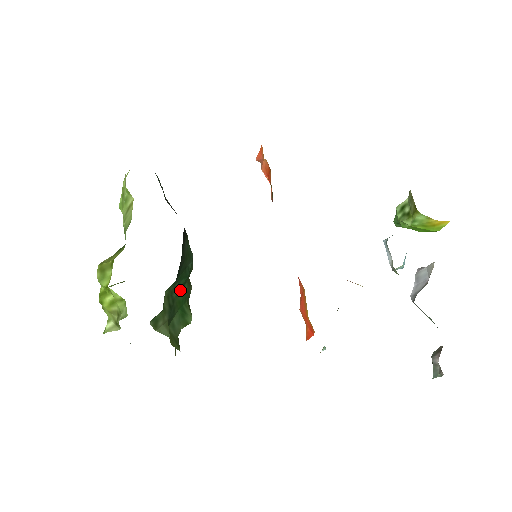
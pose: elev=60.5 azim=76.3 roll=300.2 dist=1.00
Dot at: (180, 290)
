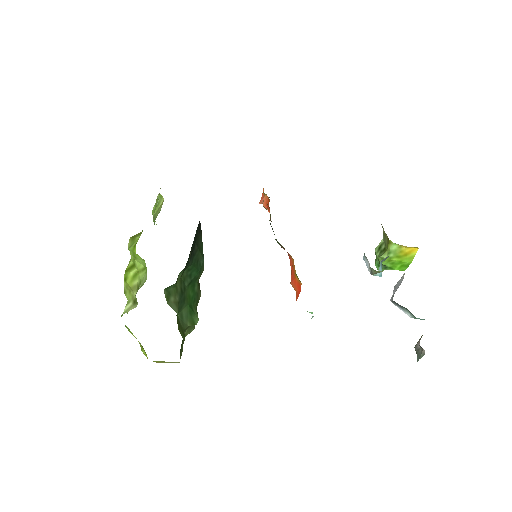
Dot at: (191, 284)
